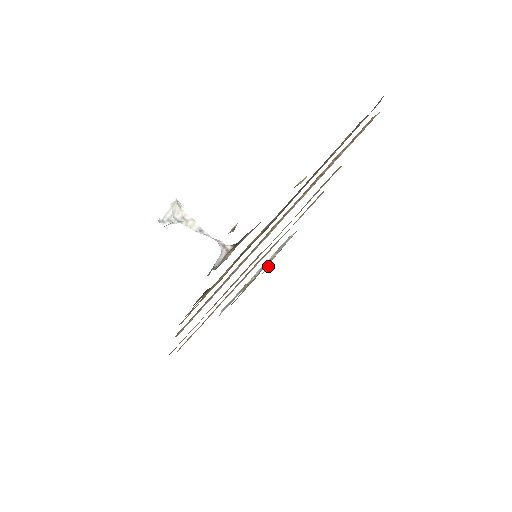
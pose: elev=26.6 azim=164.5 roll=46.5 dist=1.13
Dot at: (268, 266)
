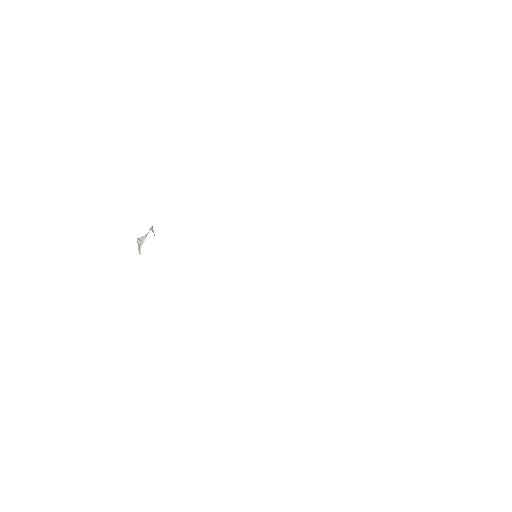
Dot at: occluded
